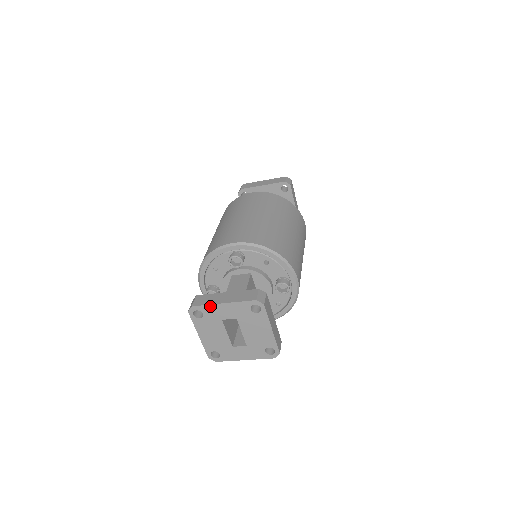
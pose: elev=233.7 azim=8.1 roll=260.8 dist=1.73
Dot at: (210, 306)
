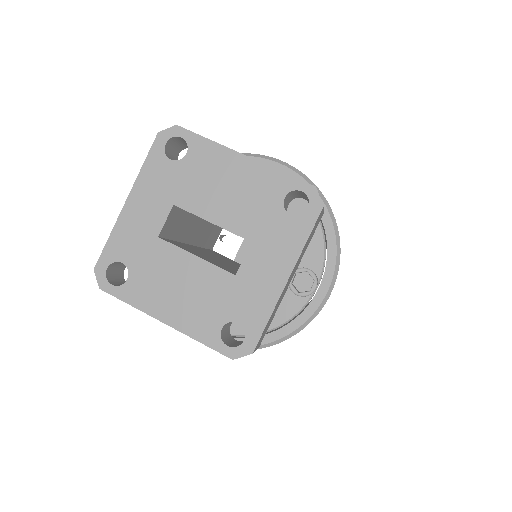
Dot at: (115, 233)
